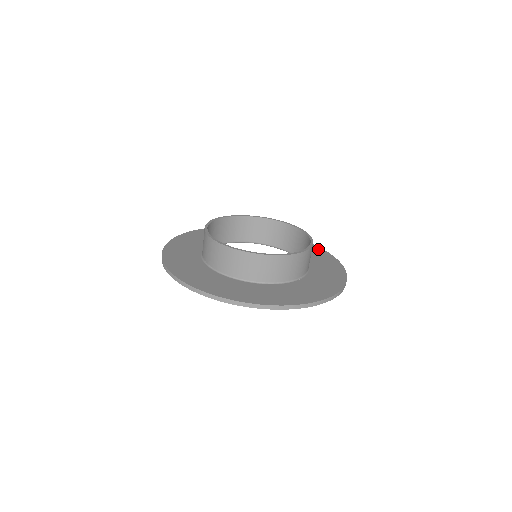
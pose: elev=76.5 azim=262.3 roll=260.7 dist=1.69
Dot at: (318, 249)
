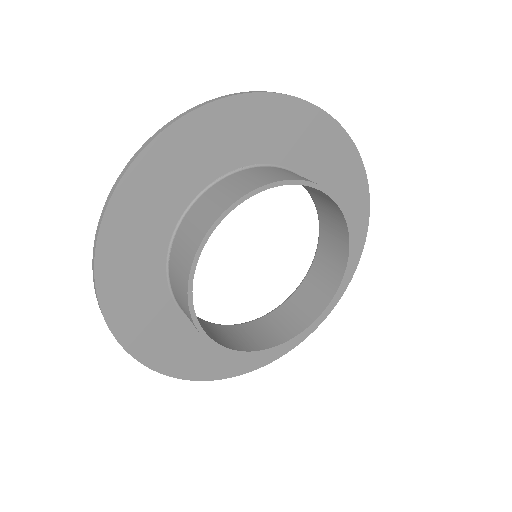
Dot at: (356, 255)
